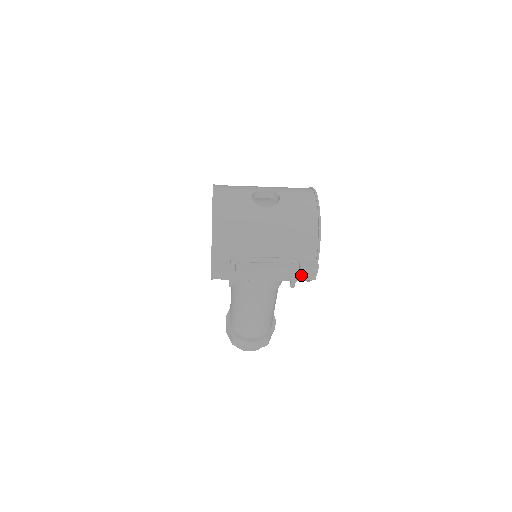
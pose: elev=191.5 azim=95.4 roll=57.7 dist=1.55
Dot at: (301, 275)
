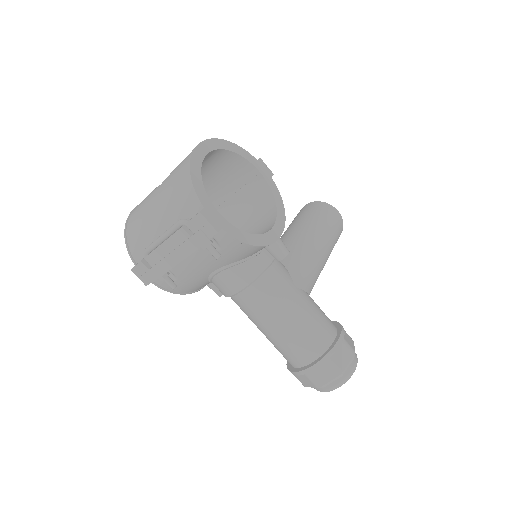
Dot at: (198, 234)
